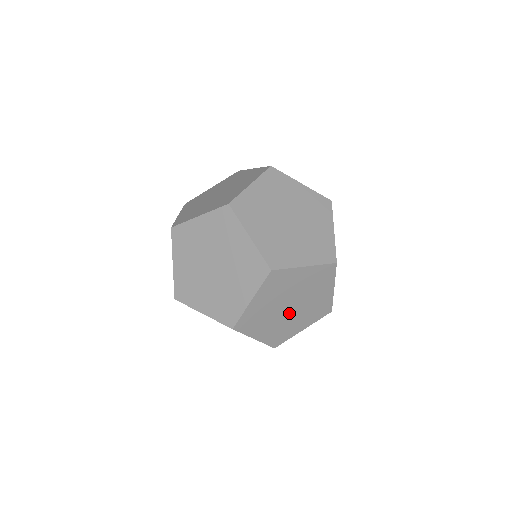
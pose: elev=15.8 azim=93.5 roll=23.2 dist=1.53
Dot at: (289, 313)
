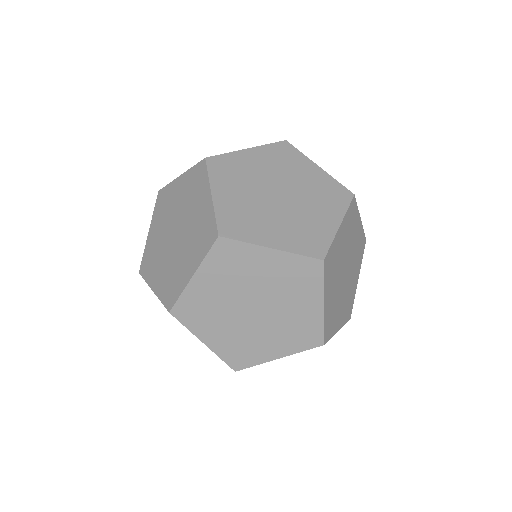
Dot at: occluded
